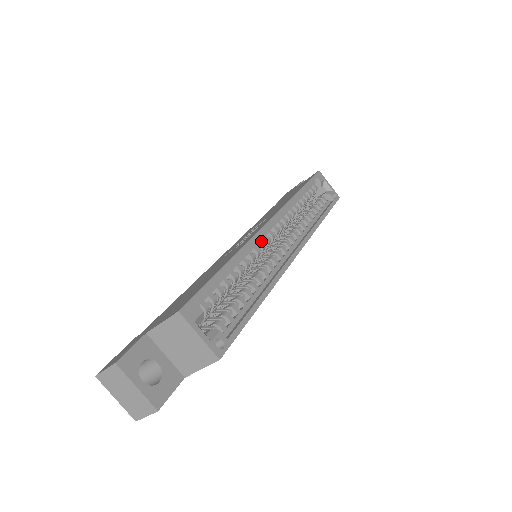
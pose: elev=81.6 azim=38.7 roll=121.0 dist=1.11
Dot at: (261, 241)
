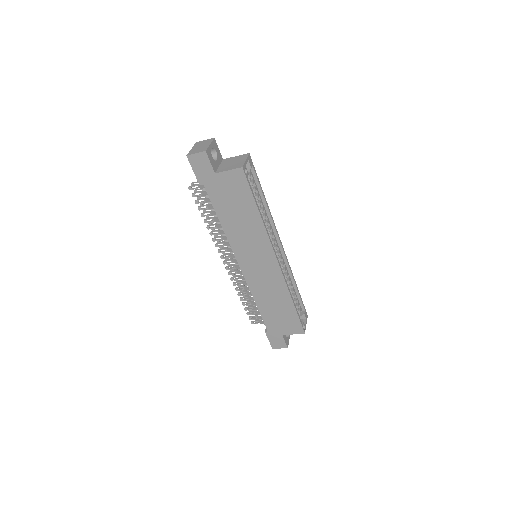
Dot at: (273, 234)
